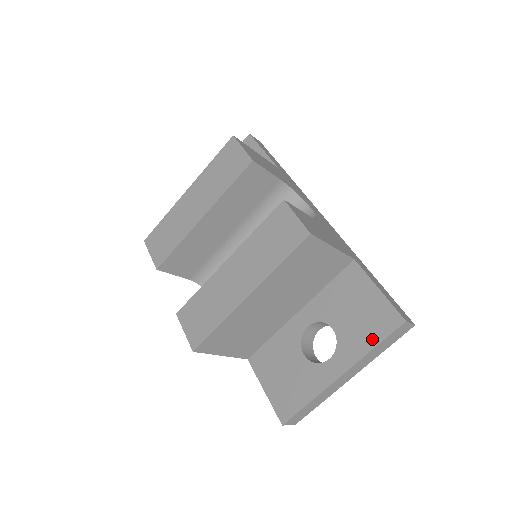
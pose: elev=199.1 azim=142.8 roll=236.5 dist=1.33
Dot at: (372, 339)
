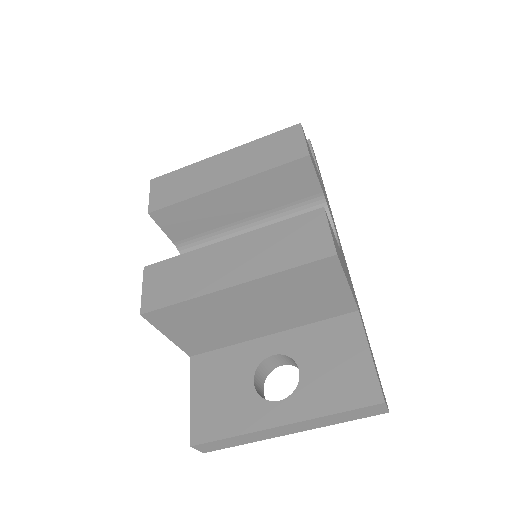
Dot at: (338, 403)
